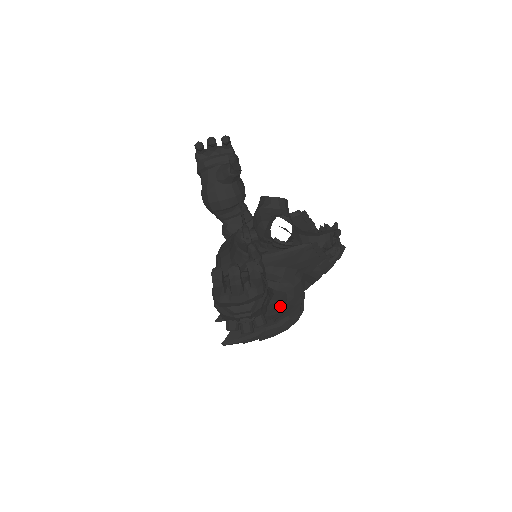
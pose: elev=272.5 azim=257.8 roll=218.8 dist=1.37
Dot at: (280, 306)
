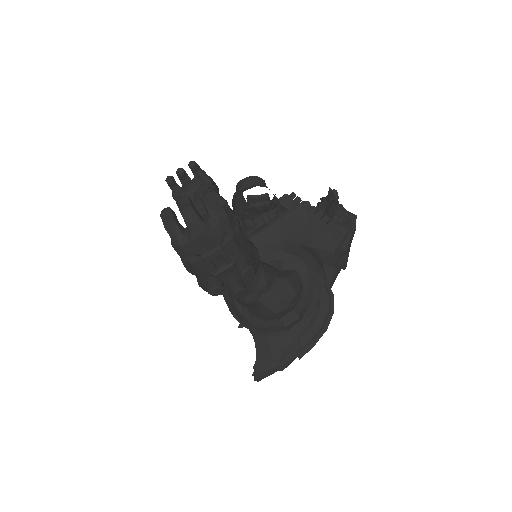
Dot at: (292, 284)
